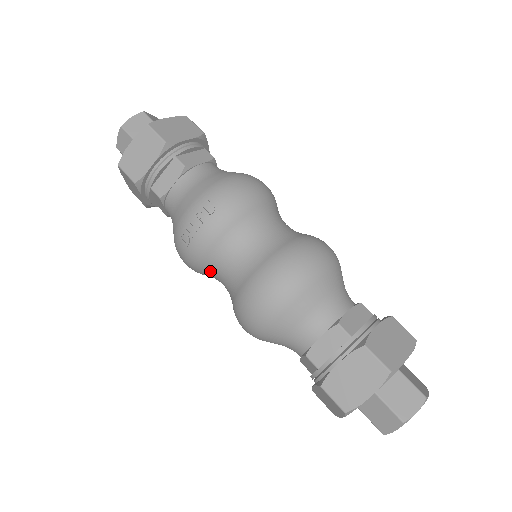
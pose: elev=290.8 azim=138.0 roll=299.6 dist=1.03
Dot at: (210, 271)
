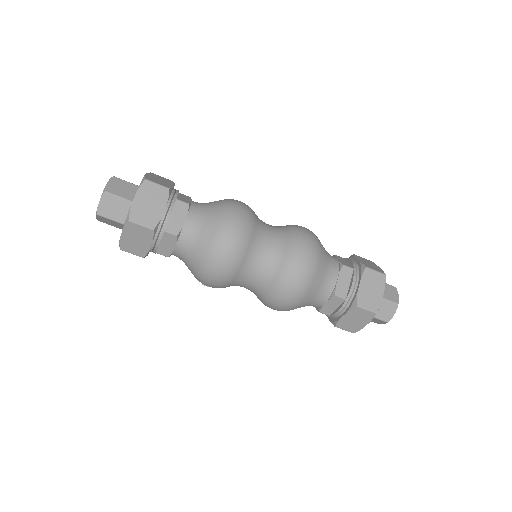
Dot at: occluded
